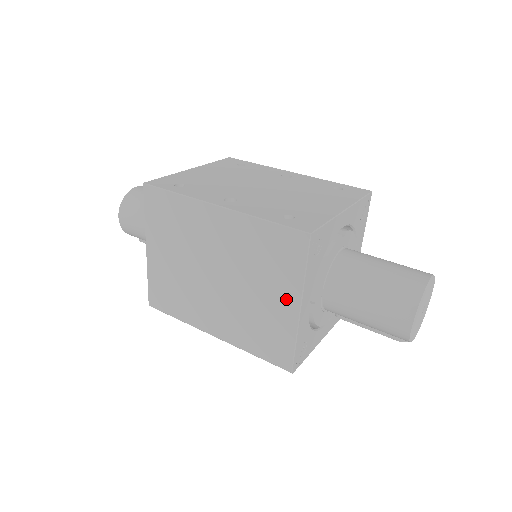
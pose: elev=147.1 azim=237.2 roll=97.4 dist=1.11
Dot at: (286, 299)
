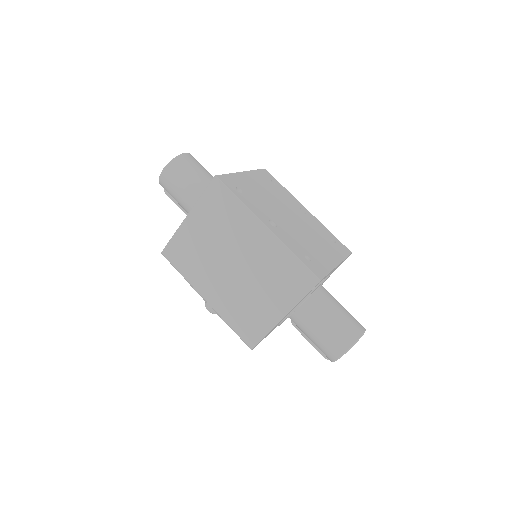
Dot at: (278, 307)
